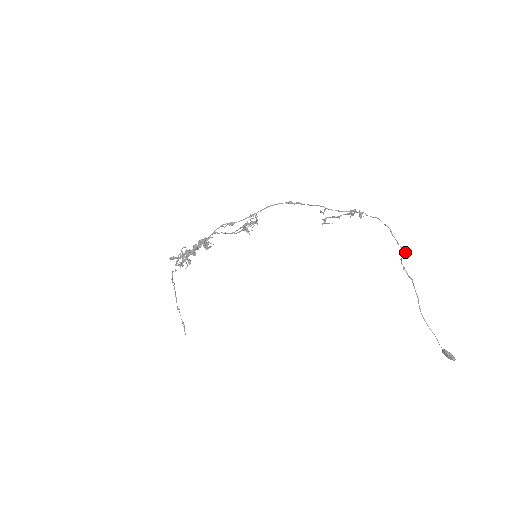
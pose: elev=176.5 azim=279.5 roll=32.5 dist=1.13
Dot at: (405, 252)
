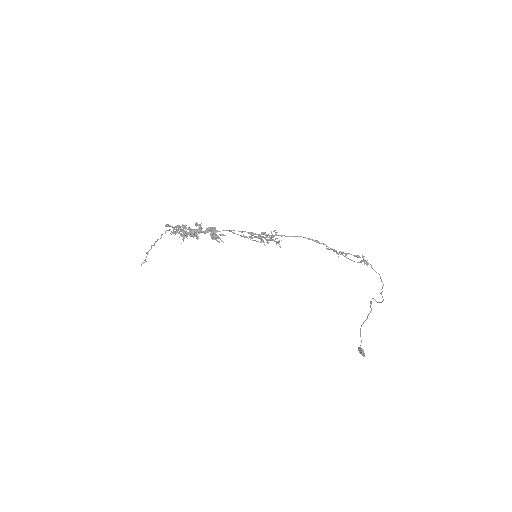
Dot at: occluded
